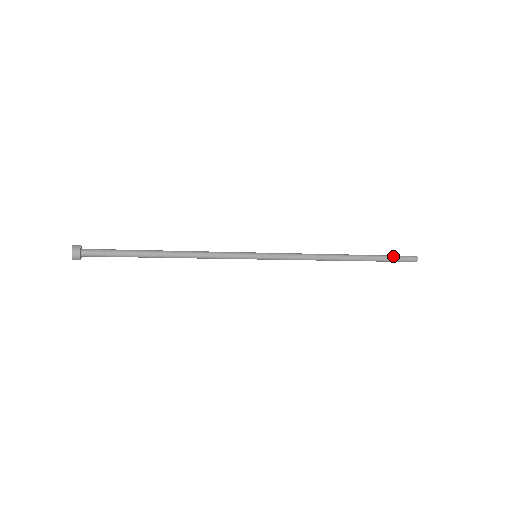
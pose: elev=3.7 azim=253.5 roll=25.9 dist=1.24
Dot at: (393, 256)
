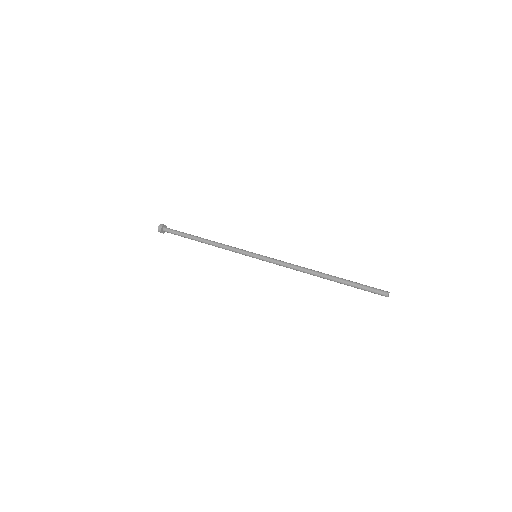
Dot at: (363, 289)
